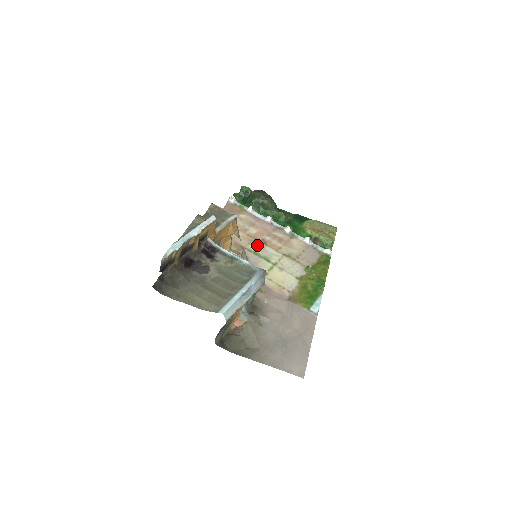
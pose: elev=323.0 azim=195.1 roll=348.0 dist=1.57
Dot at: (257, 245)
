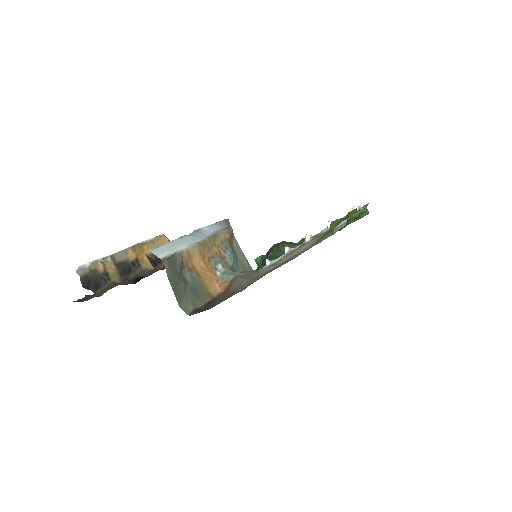
Dot at: occluded
